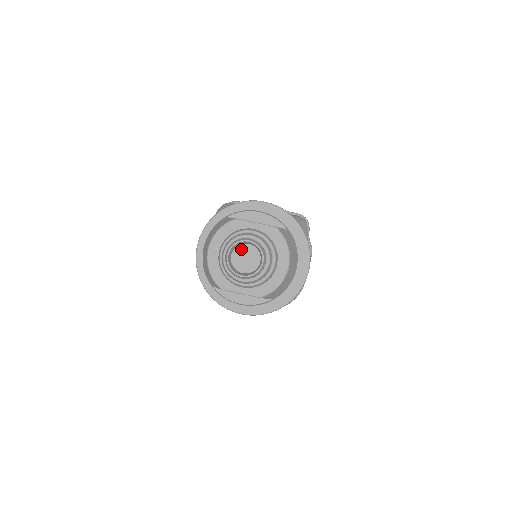
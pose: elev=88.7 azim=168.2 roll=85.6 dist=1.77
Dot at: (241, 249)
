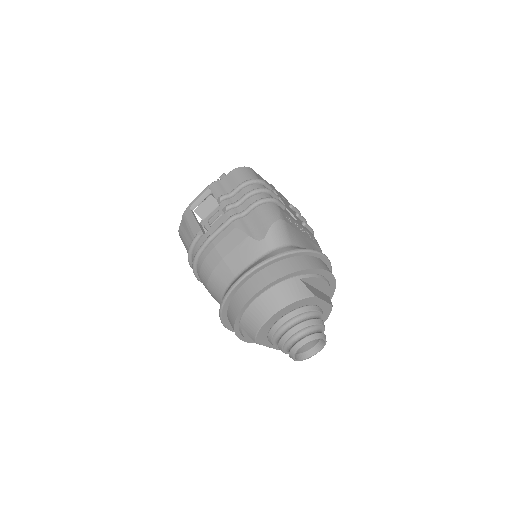
Dot at: occluded
